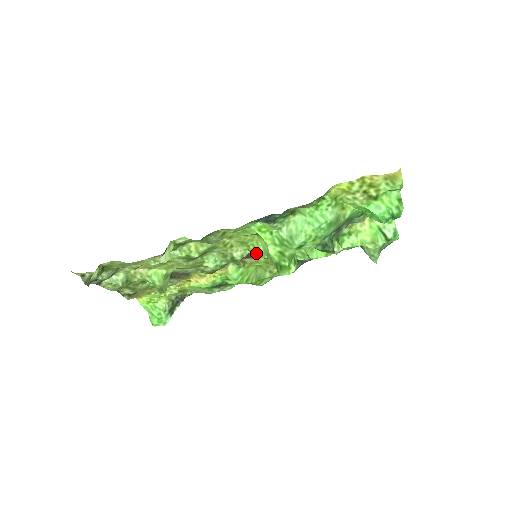
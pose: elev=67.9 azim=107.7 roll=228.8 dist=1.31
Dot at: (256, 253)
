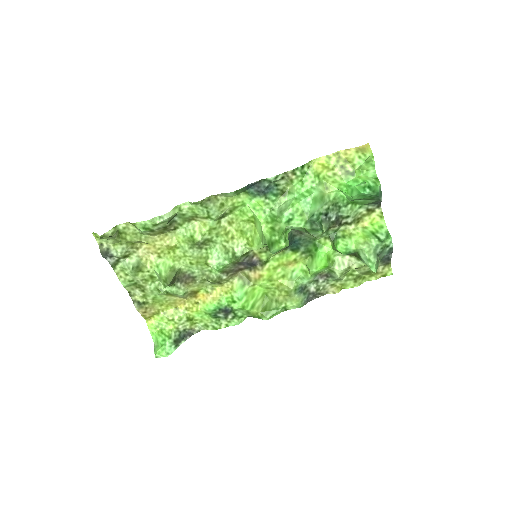
Dot at: (254, 245)
